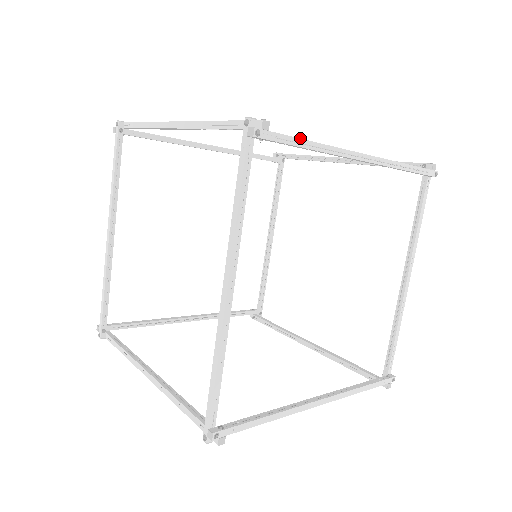
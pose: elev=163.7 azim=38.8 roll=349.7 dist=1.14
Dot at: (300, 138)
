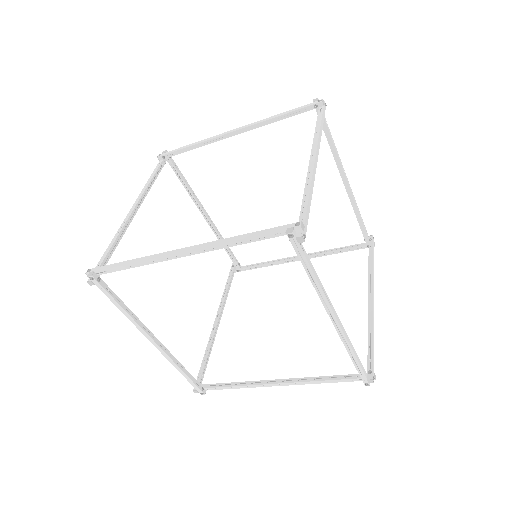
Dot at: (311, 268)
